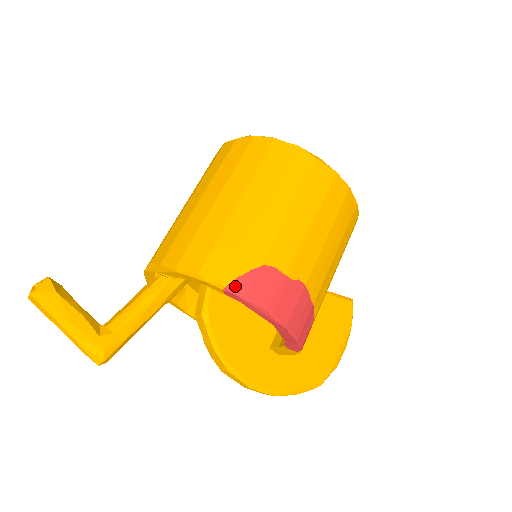
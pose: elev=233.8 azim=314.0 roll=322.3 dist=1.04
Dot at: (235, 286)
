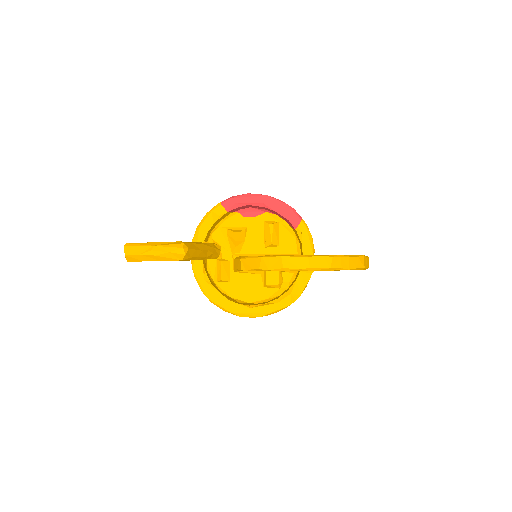
Dot at: (225, 200)
